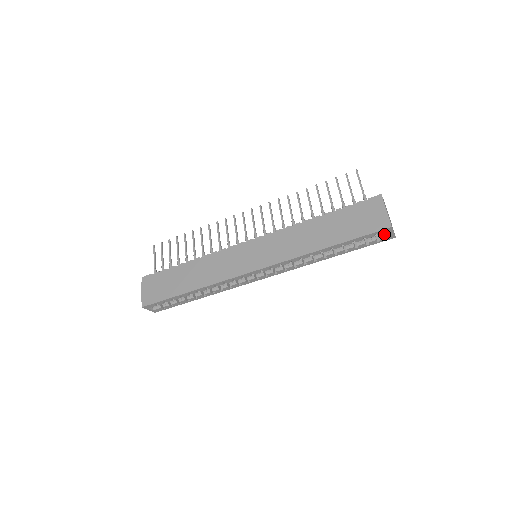
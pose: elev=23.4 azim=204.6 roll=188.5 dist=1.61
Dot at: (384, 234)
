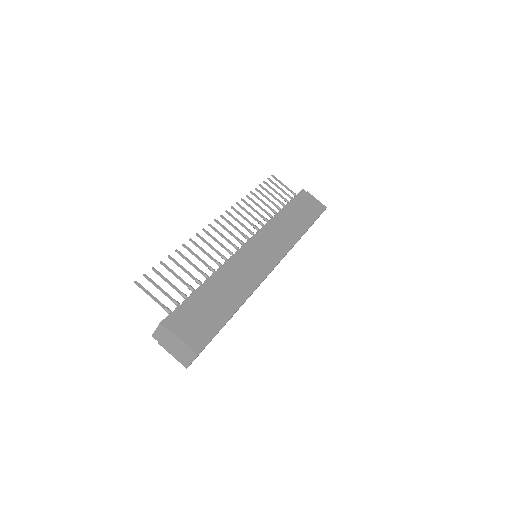
Dot at: occluded
